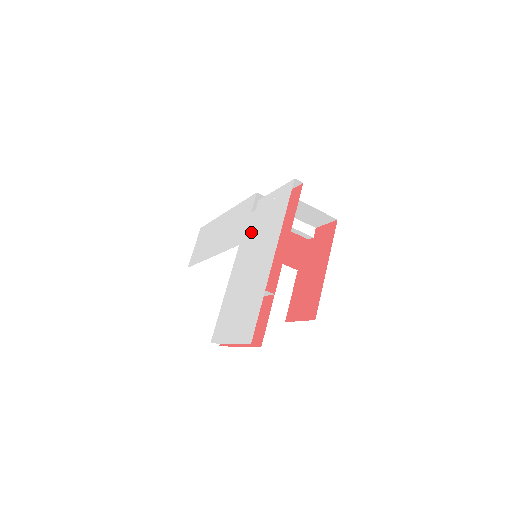
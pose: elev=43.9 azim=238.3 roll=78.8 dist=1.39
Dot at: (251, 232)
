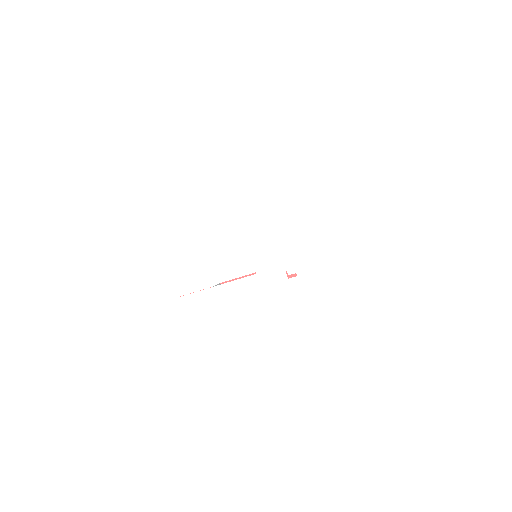
Dot at: (269, 290)
